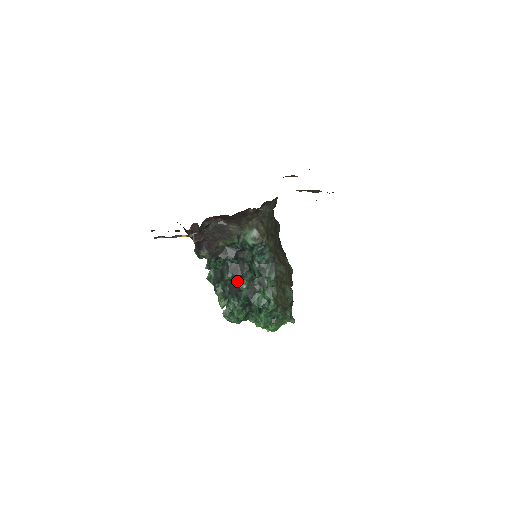
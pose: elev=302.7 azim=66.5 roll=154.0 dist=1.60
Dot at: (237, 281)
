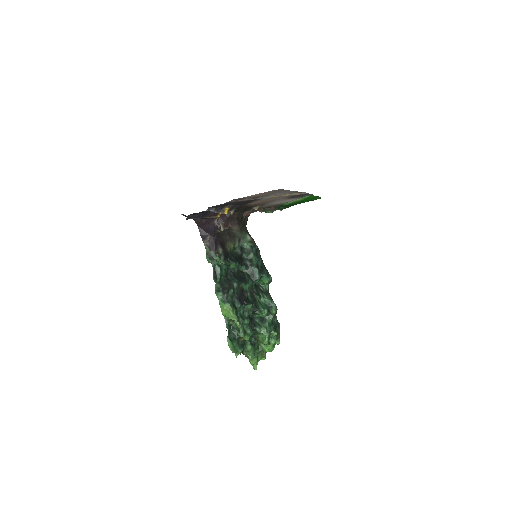
Dot at: (242, 289)
